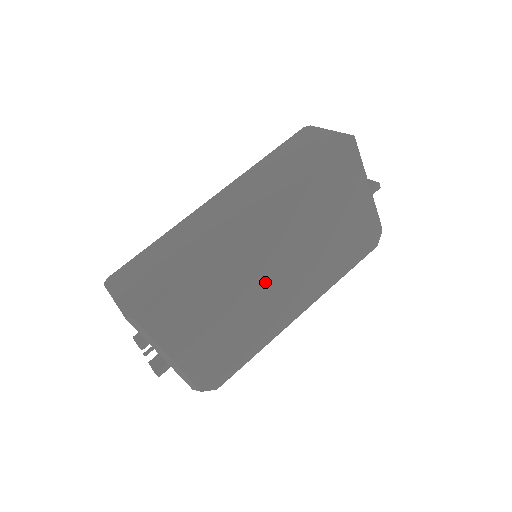
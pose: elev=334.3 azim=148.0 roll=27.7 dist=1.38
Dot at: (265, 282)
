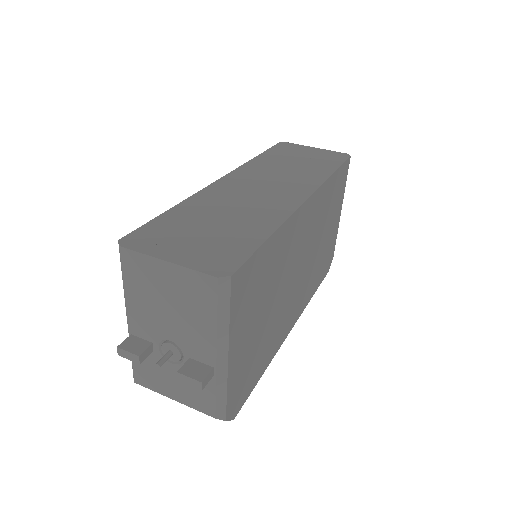
Dot at: (292, 277)
